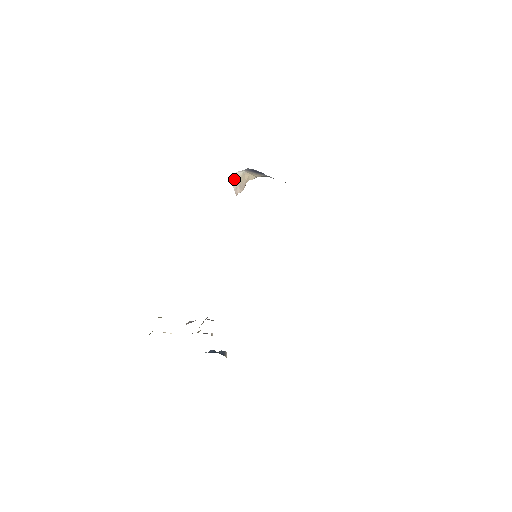
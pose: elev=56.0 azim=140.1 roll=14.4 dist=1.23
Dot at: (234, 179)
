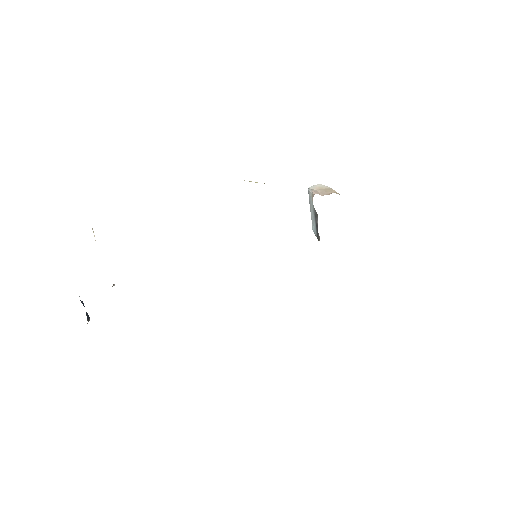
Dot at: (316, 186)
